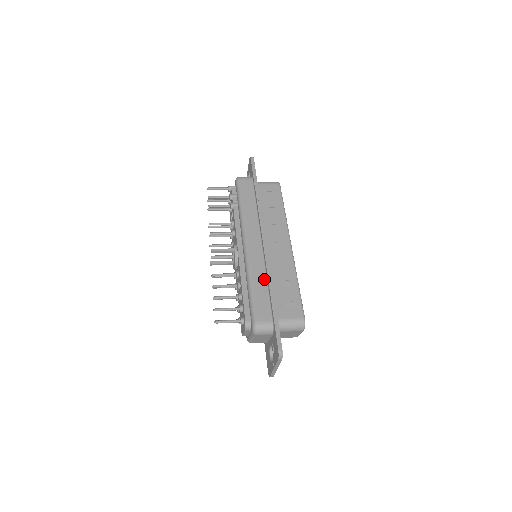
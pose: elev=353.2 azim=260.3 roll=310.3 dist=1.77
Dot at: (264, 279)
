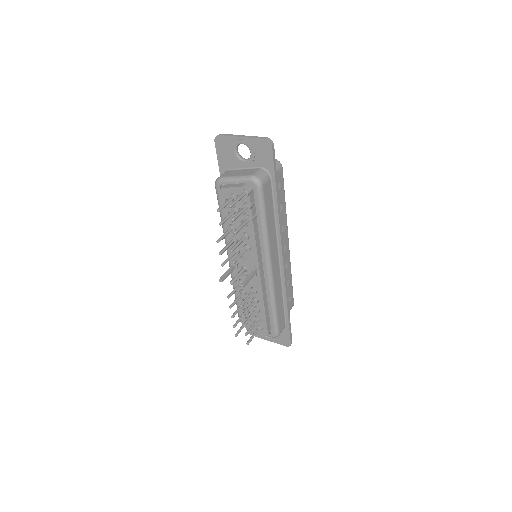
Dot at: (281, 295)
